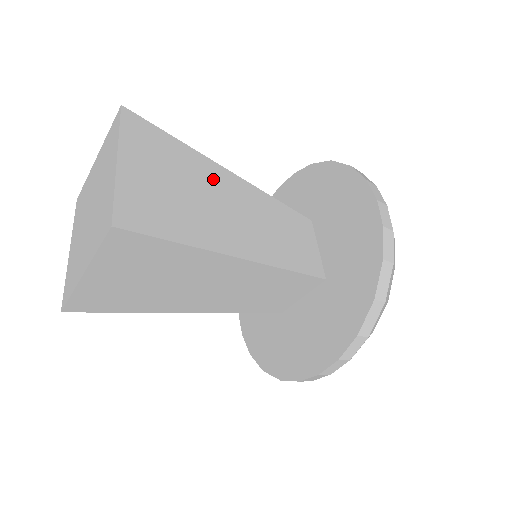
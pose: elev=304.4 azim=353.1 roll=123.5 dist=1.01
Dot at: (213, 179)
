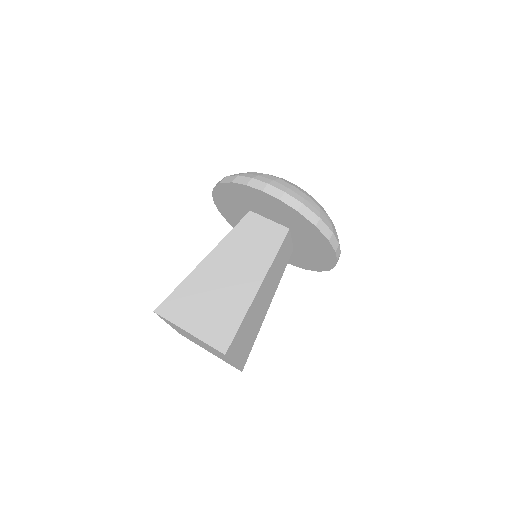
Dot at: (208, 275)
